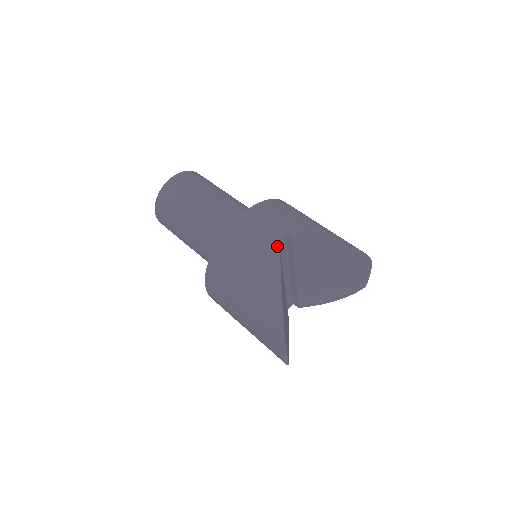
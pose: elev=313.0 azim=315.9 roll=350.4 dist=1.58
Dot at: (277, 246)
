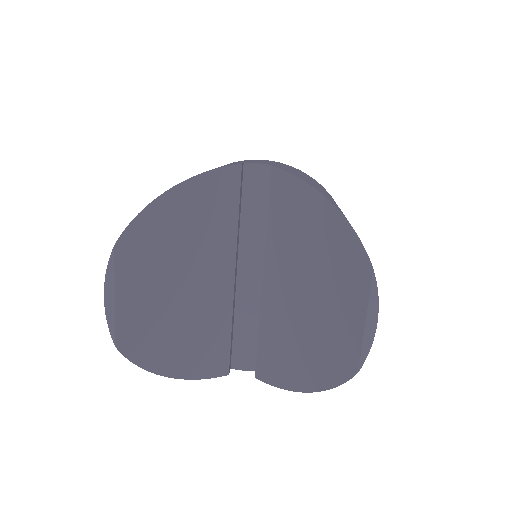
Dot at: (250, 177)
